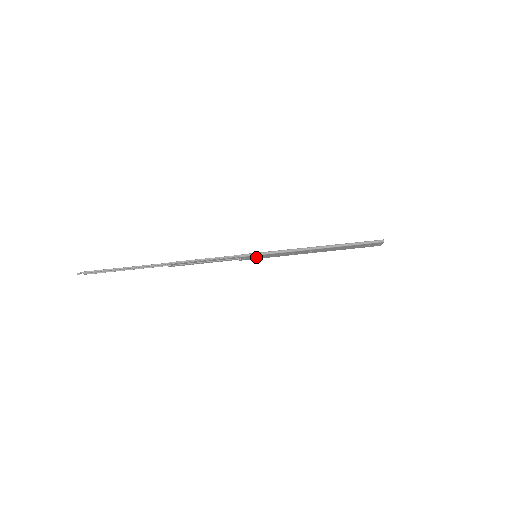
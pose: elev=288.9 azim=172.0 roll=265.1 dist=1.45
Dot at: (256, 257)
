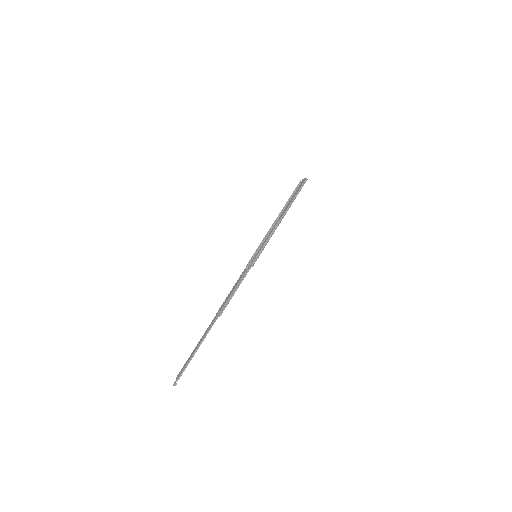
Dot at: occluded
